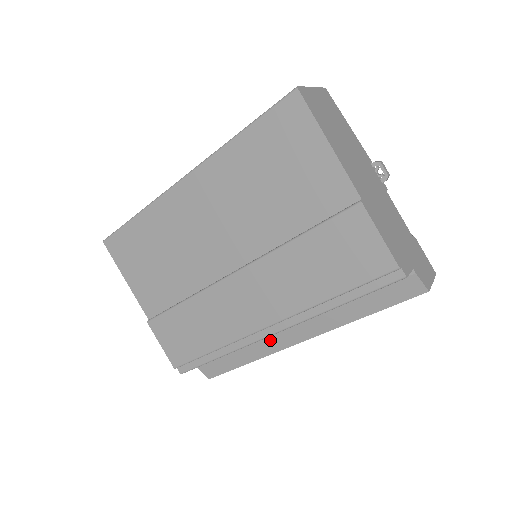
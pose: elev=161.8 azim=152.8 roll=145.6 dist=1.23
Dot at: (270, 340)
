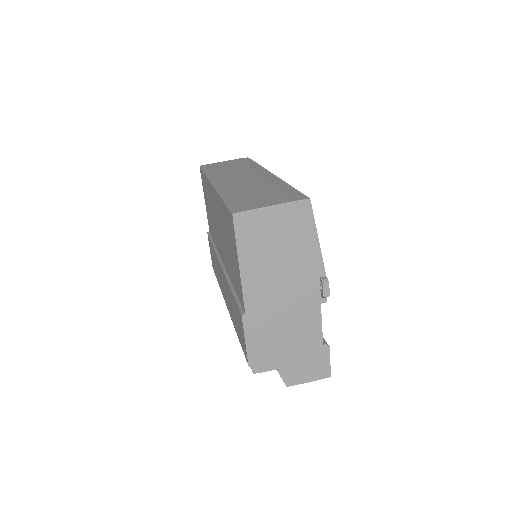
Dot at: occluded
